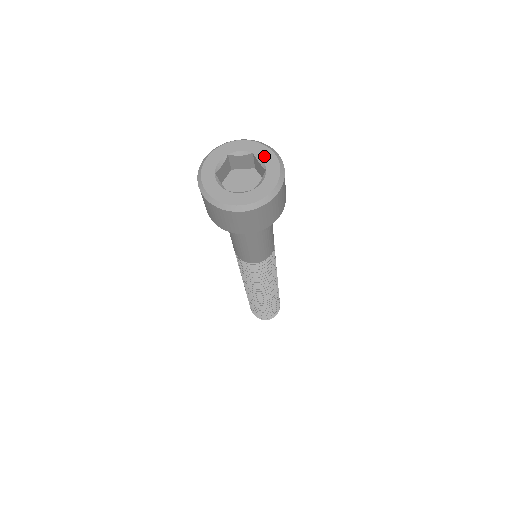
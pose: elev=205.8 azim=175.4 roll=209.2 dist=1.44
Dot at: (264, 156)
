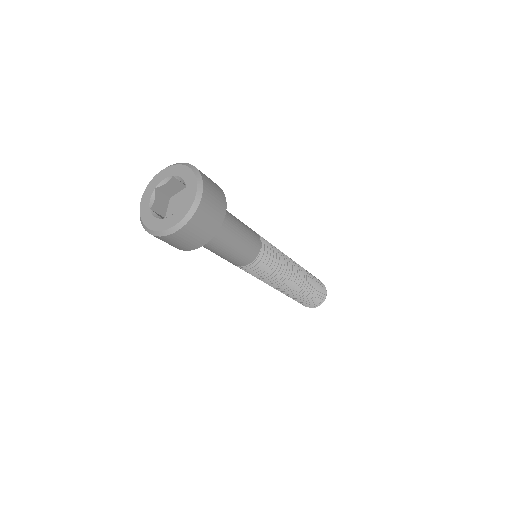
Dot at: (181, 174)
